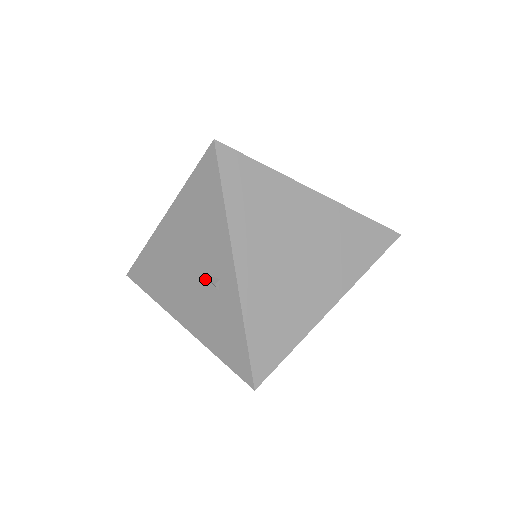
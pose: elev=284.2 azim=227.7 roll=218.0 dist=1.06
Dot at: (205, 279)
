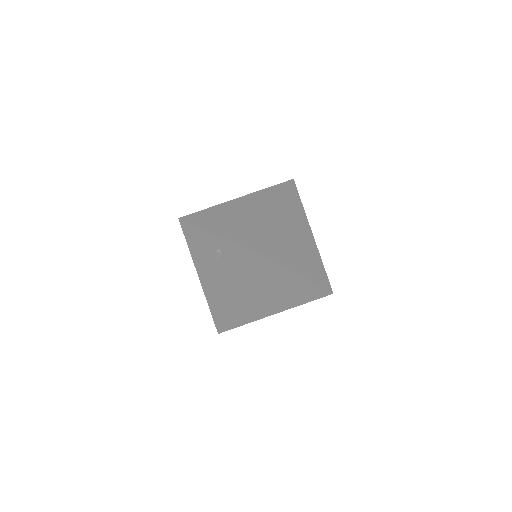
Dot at: (218, 260)
